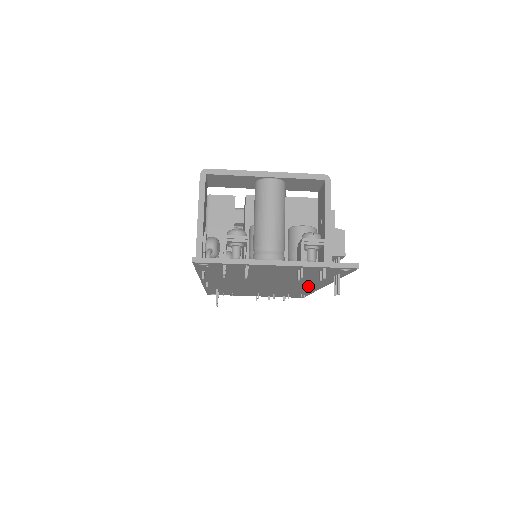
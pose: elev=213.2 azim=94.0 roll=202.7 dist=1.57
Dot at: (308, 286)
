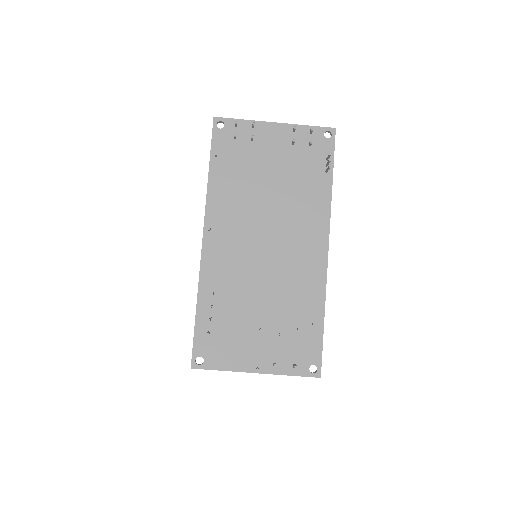
Dot at: (312, 246)
